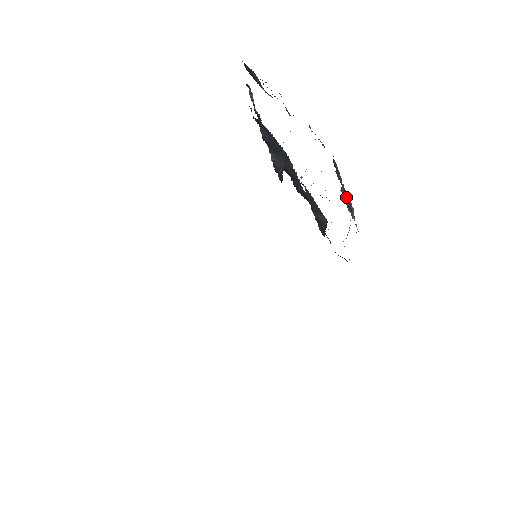
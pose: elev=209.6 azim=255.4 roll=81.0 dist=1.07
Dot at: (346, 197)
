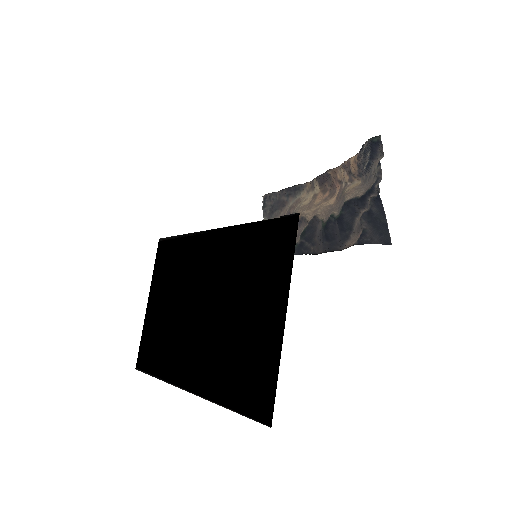
Dot at: (274, 203)
